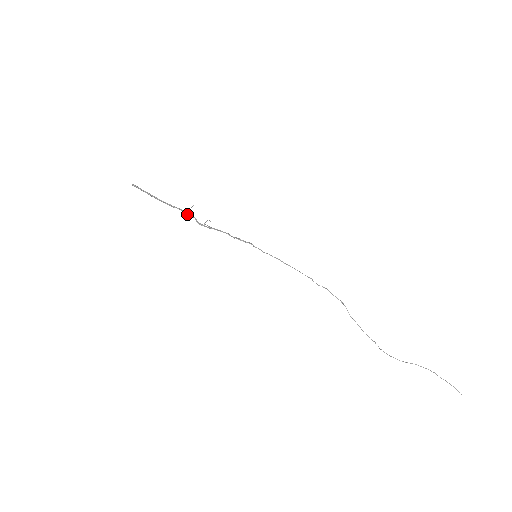
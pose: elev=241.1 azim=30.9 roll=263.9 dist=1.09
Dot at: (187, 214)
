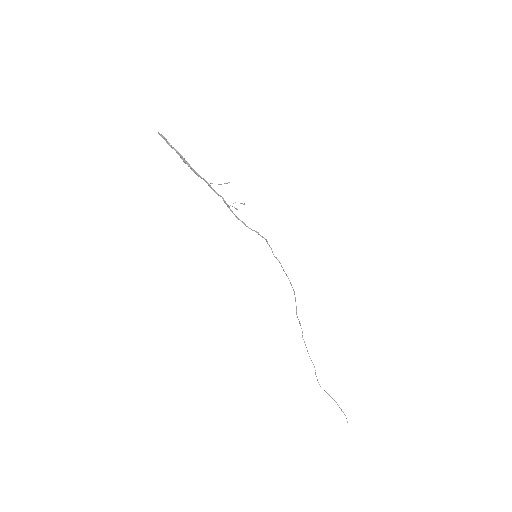
Dot at: (212, 189)
